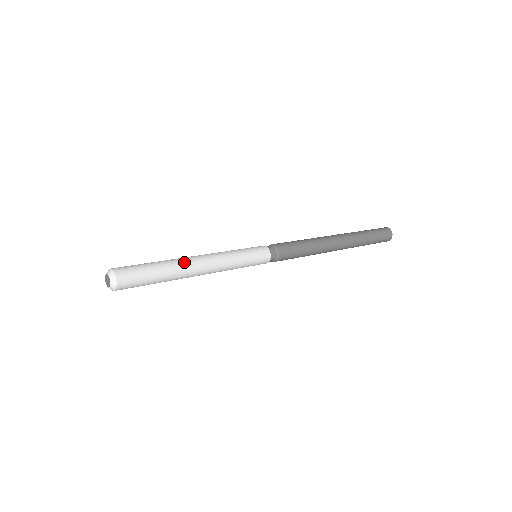
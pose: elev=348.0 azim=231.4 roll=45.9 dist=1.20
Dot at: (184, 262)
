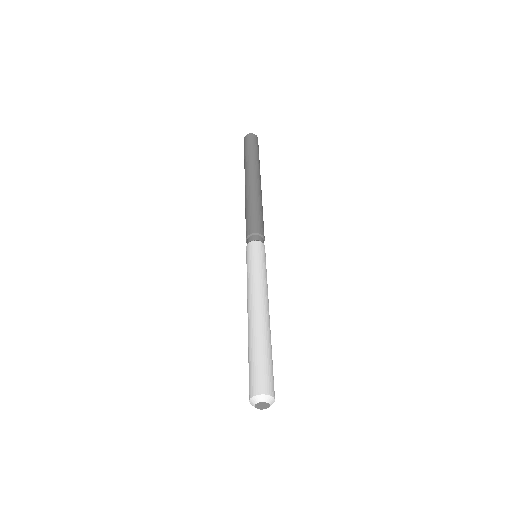
Dot at: (269, 326)
